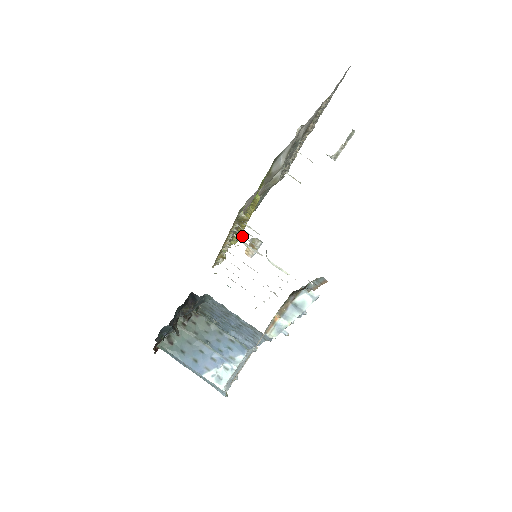
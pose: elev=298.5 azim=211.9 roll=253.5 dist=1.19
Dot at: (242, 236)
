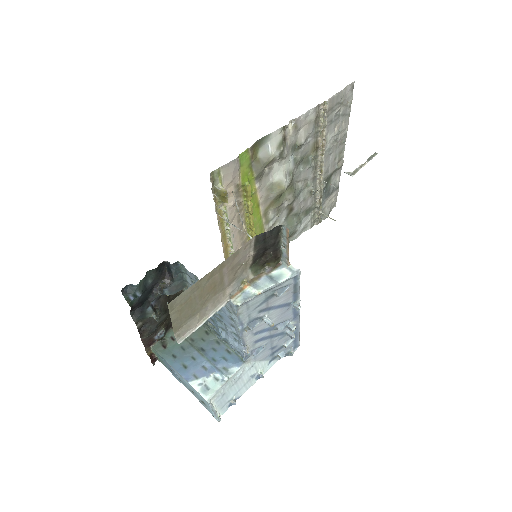
Dot at: (221, 209)
